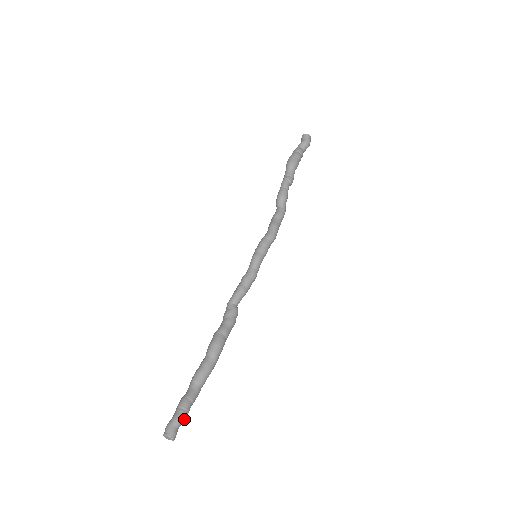
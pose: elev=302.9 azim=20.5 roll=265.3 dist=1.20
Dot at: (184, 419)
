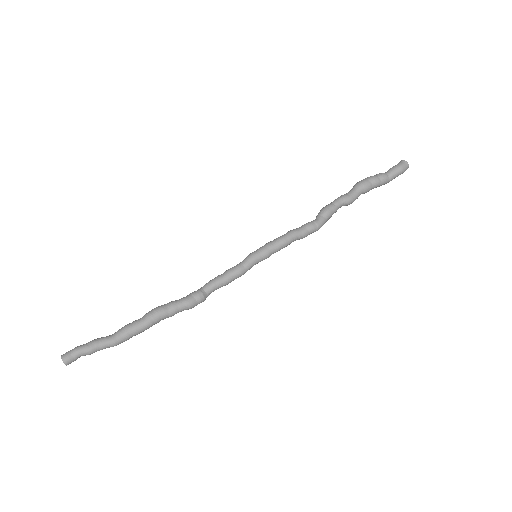
Dot at: (84, 352)
